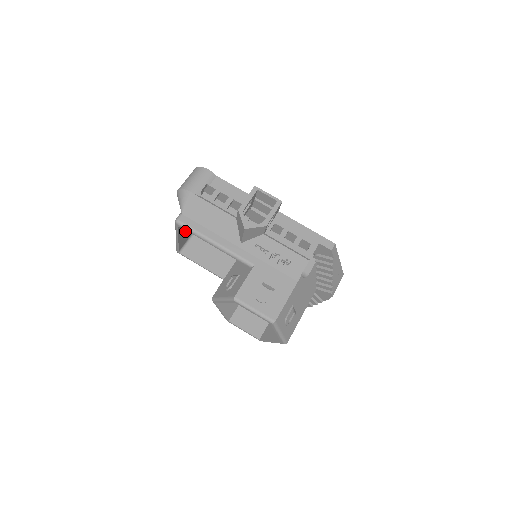
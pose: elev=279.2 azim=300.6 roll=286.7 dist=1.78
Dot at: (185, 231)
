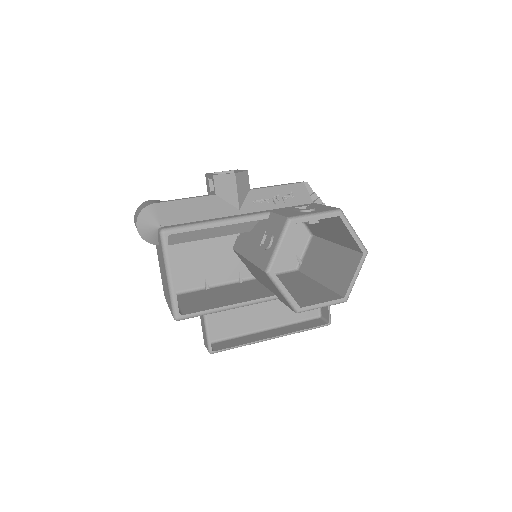
Dot at: occluded
